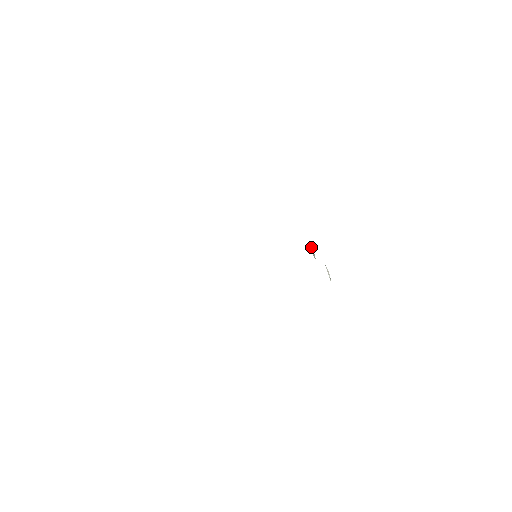
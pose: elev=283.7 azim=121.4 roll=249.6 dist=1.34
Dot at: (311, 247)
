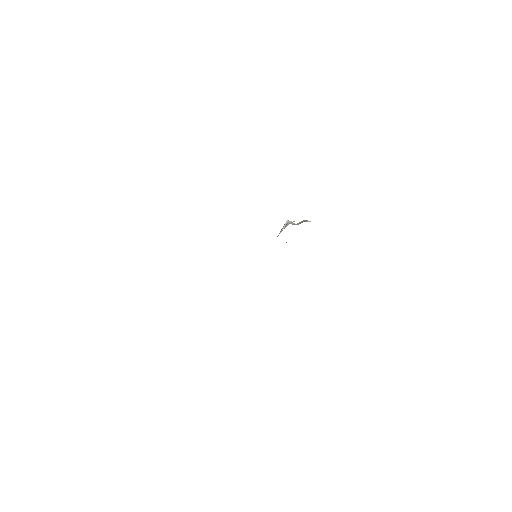
Dot at: occluded
